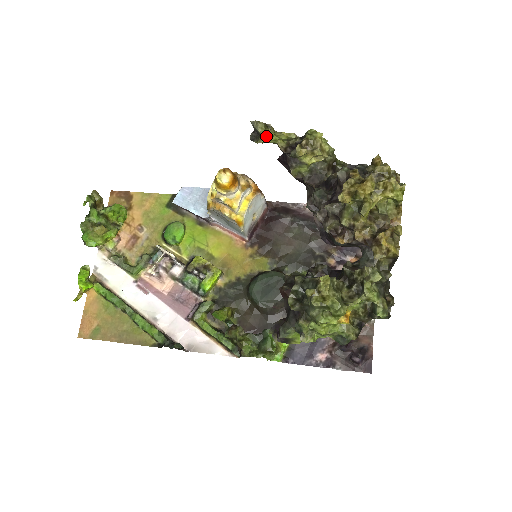
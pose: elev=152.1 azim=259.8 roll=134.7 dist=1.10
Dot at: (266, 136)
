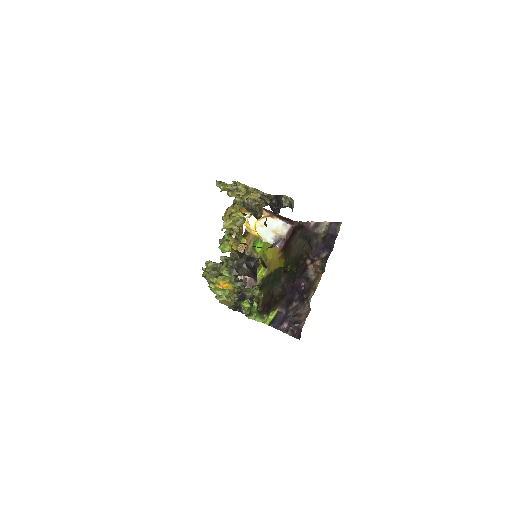
Dot at: (220, 188)
